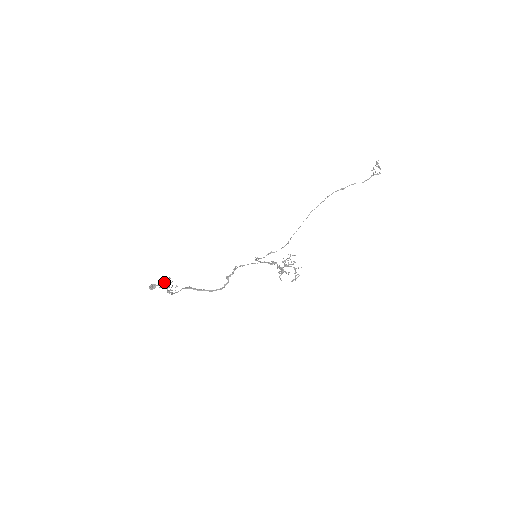
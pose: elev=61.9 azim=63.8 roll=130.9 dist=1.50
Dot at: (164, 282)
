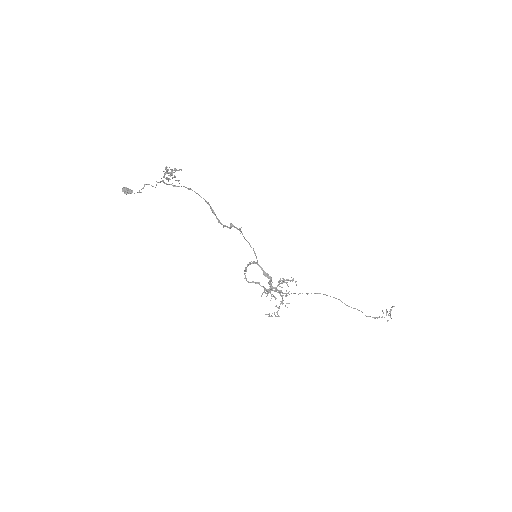
Dot at: occluded
